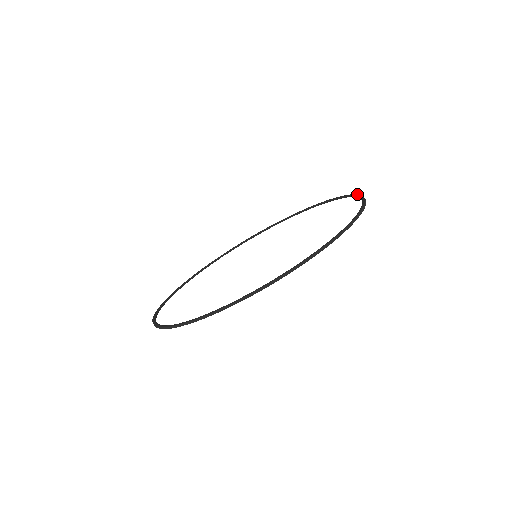
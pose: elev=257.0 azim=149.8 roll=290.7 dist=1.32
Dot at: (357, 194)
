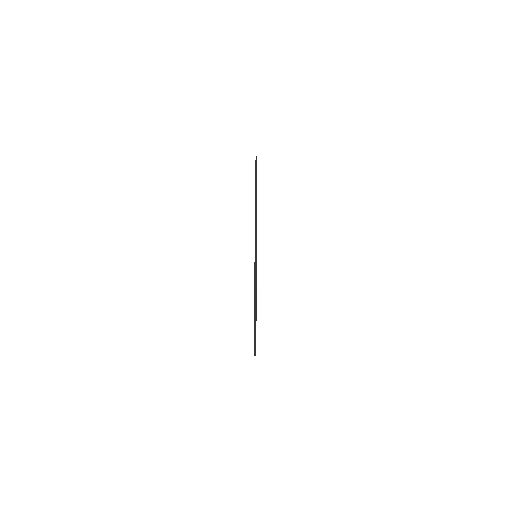
Dot at: occluded
